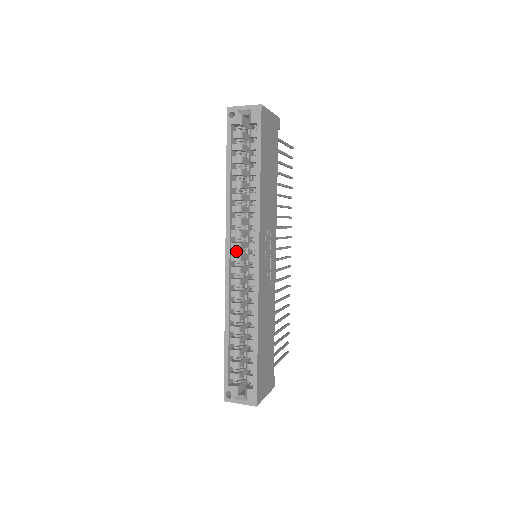
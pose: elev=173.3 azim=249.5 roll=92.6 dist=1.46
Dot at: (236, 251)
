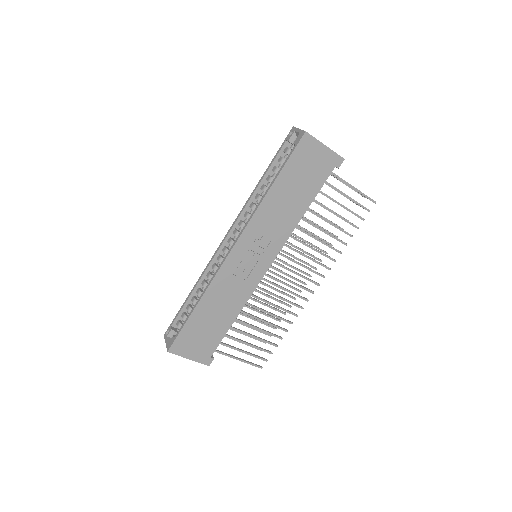
Dot at: (235, 237)
